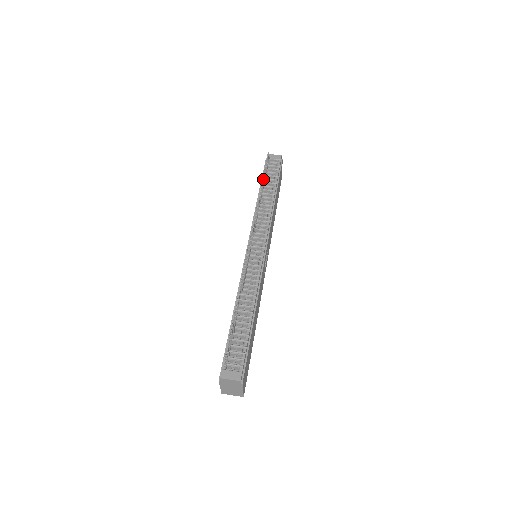
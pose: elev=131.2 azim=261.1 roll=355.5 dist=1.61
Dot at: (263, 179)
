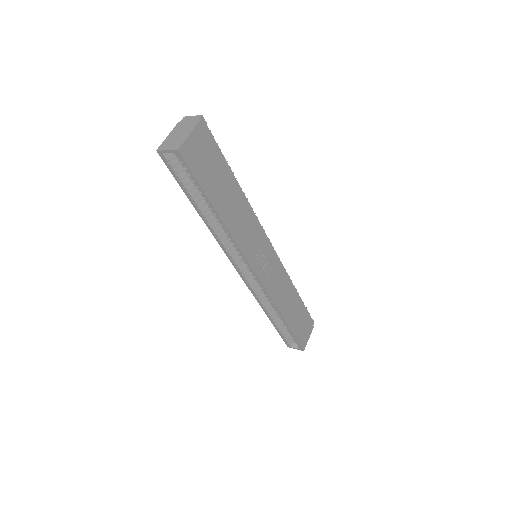
Dot at: occluded
